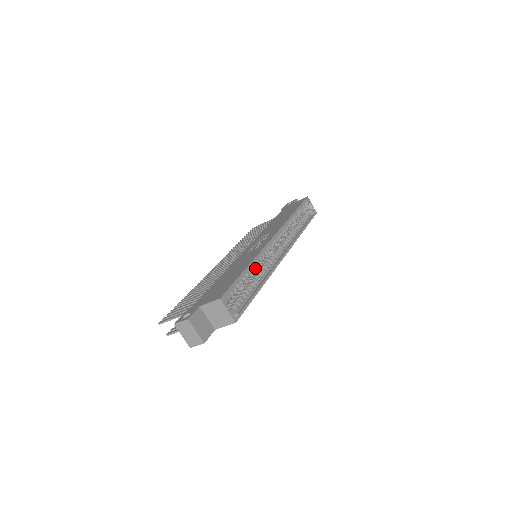
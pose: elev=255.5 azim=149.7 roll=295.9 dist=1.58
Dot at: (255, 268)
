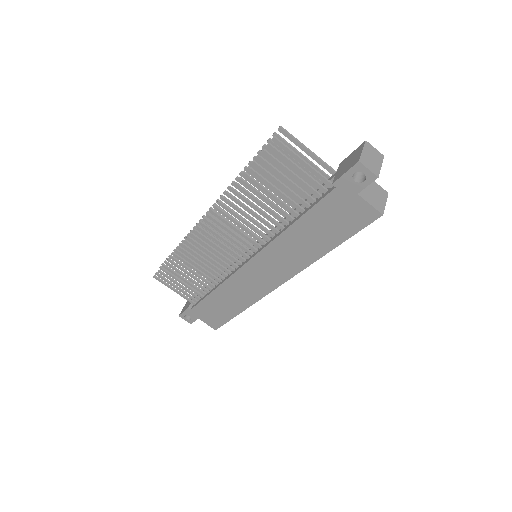
Dot at: occluded
